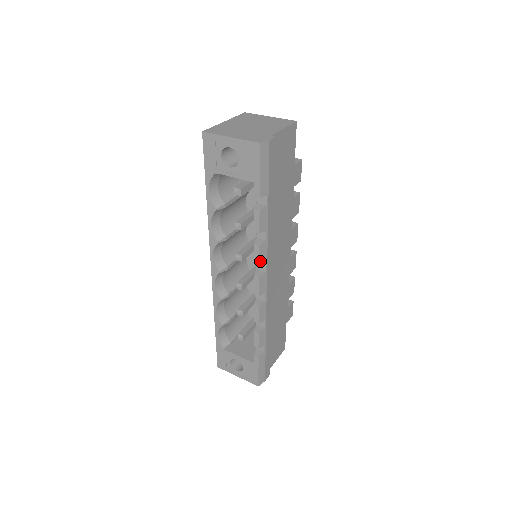
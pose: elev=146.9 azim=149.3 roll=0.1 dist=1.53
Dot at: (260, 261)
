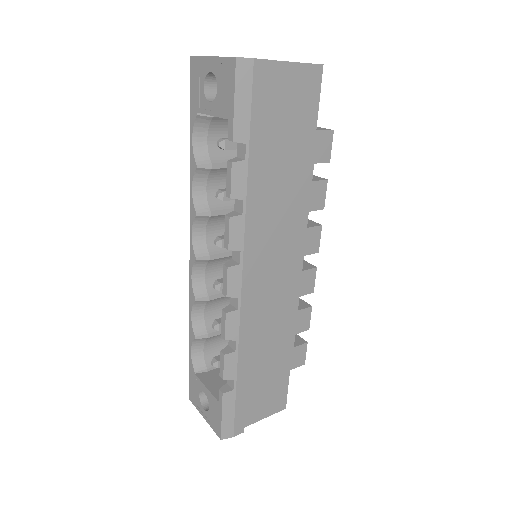
Dot at: (231, 243)
